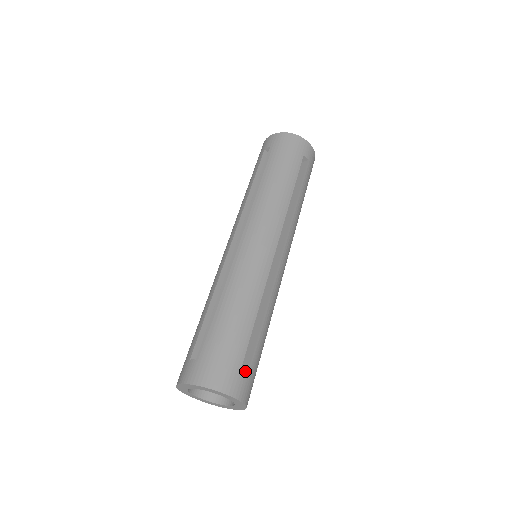
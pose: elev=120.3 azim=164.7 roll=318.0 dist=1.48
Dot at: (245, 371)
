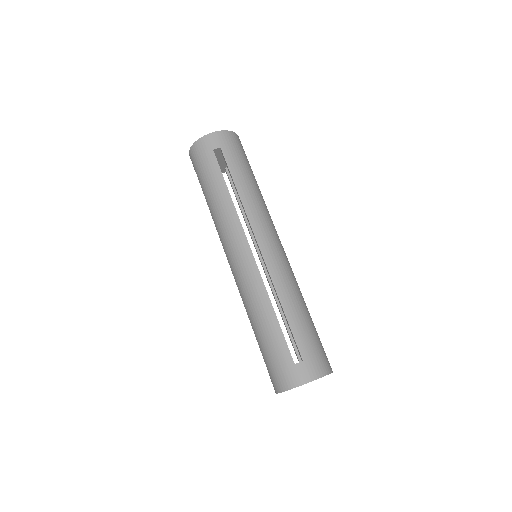
Dot at: occluded
